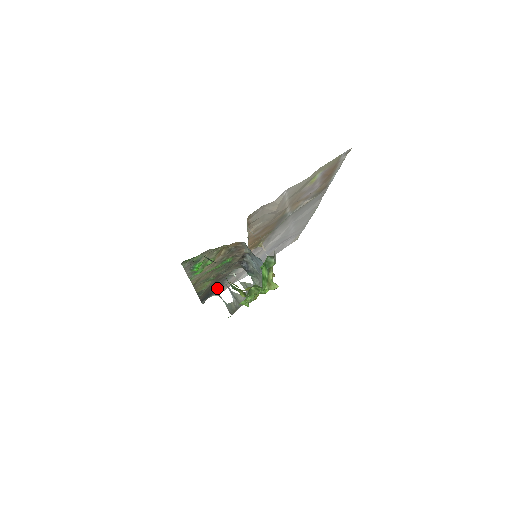
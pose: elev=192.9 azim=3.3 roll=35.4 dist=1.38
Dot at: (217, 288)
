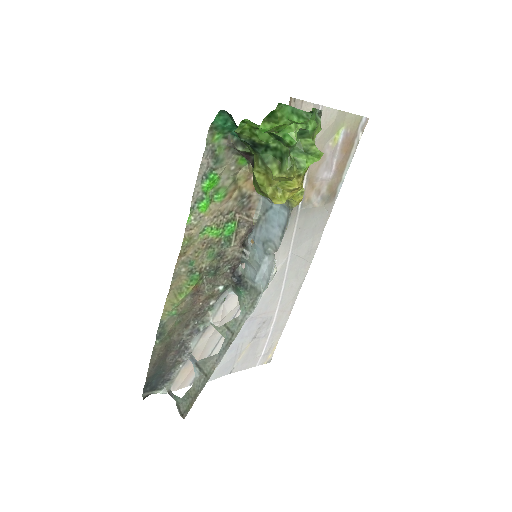
Dot at: (175, 362)
